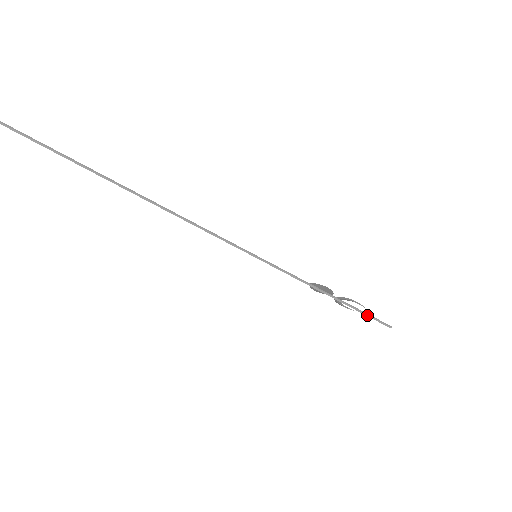
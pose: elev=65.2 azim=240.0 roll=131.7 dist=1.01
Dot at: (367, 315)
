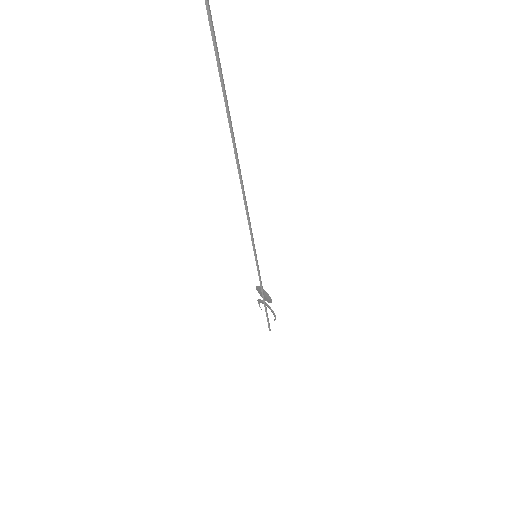
Dot at: (268, 320)
